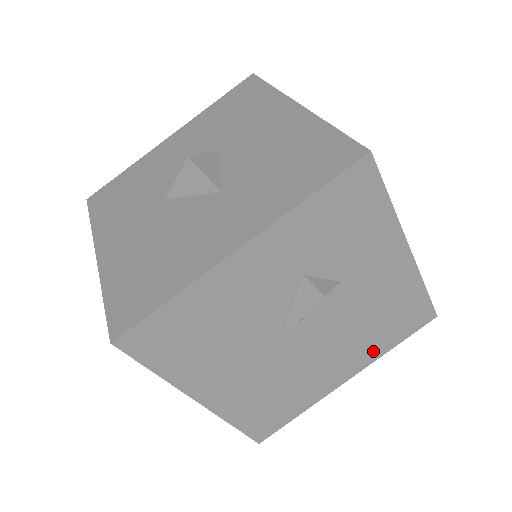
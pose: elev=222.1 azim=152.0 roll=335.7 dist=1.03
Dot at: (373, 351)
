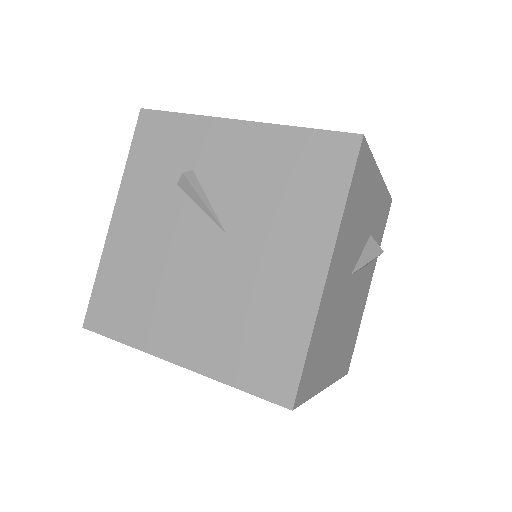
Dot at: (338, 367)
